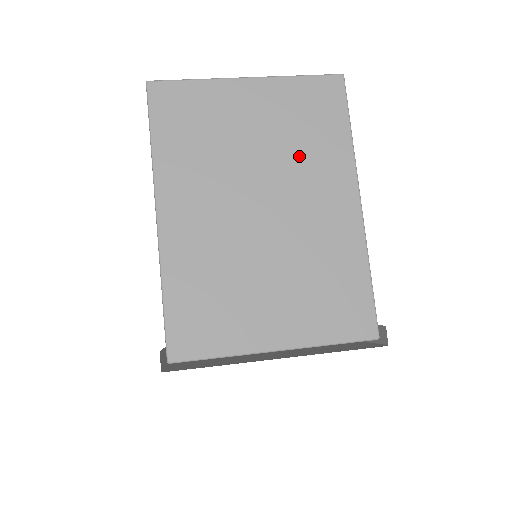
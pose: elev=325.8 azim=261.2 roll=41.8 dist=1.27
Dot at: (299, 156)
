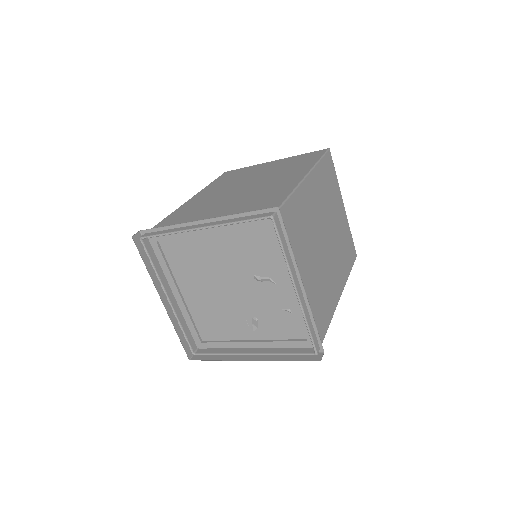
Dot at: (280, 172)
